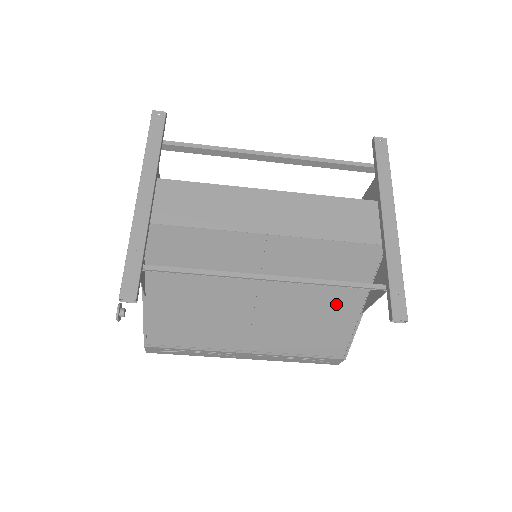
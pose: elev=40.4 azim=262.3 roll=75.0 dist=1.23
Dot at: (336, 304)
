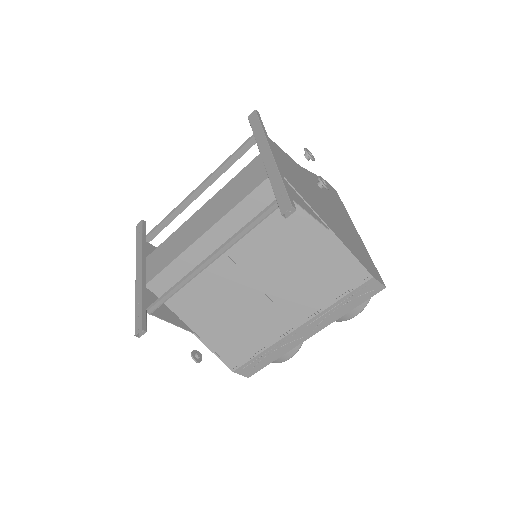
Dot at: (304, 241)
